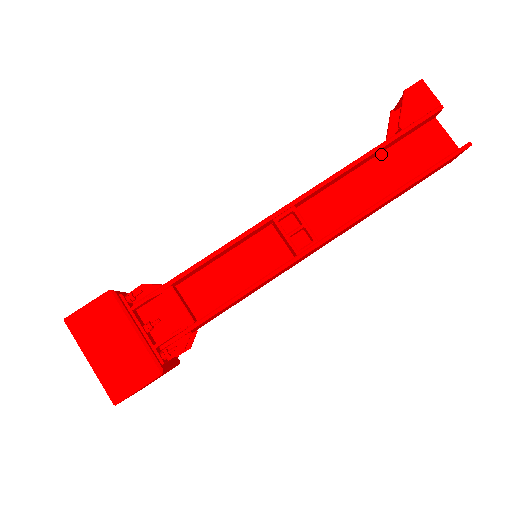
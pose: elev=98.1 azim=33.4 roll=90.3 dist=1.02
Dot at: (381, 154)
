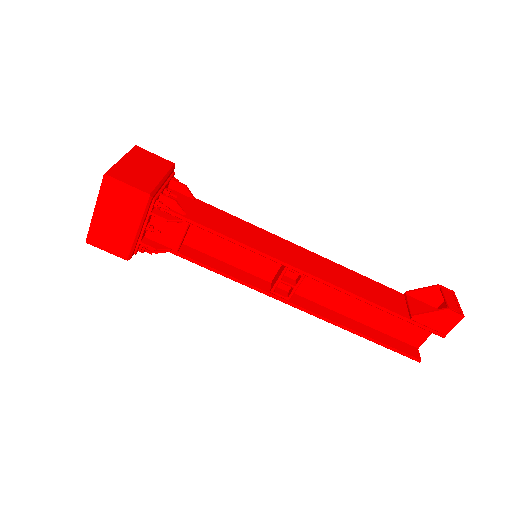
Dot at: occluded
